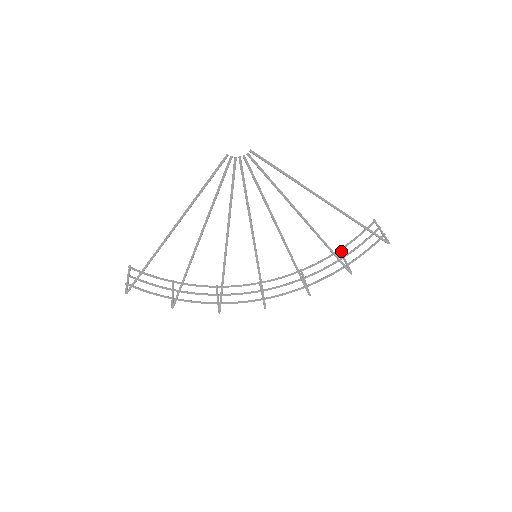
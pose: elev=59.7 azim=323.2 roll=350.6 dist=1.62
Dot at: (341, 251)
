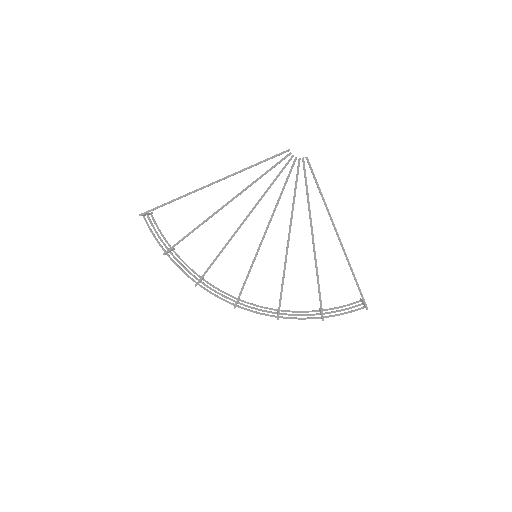
Dot at: occluded
